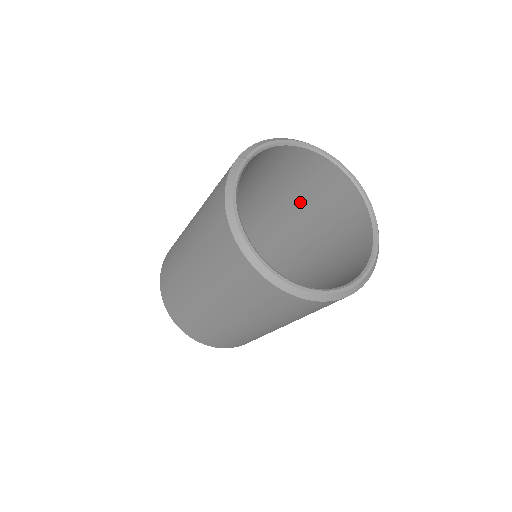
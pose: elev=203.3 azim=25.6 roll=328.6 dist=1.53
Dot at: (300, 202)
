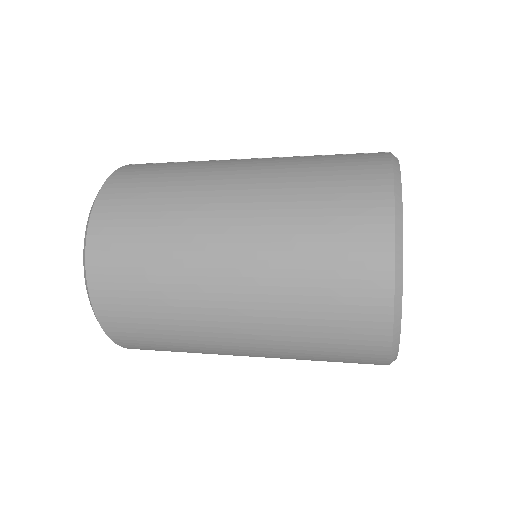
Dot at: occluded
